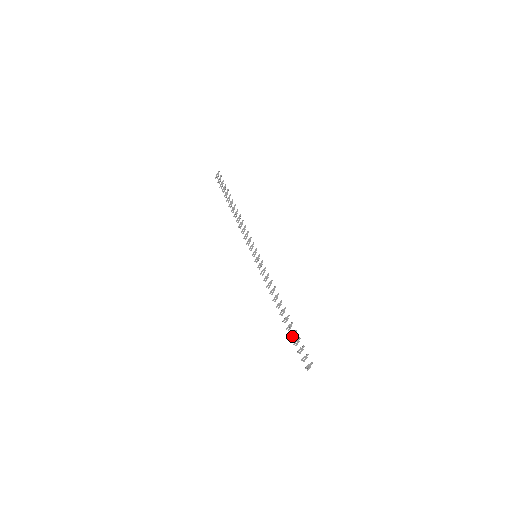
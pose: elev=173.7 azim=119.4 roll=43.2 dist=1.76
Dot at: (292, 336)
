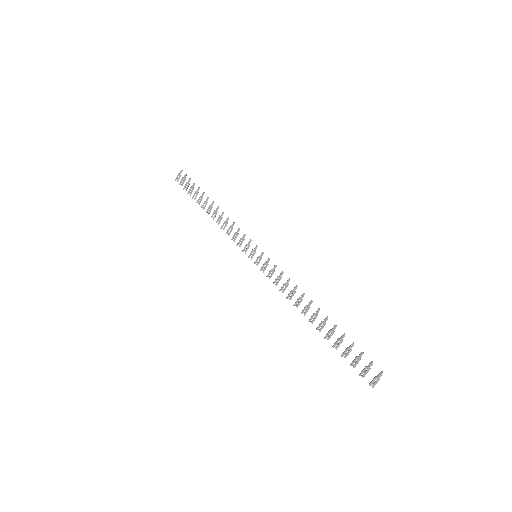
Dot at: (337, 345)
